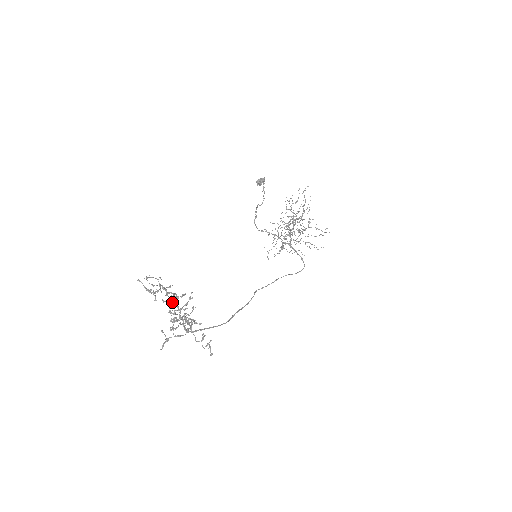
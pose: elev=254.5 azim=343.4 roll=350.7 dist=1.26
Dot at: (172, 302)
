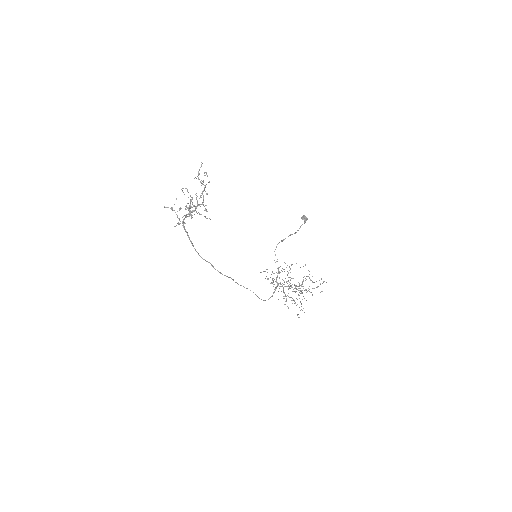
Dot at: occluded
